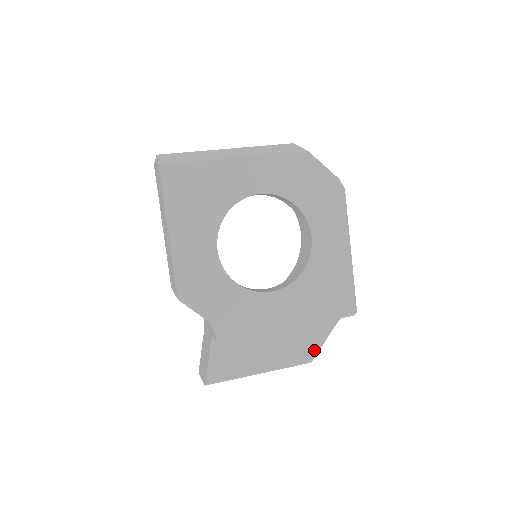
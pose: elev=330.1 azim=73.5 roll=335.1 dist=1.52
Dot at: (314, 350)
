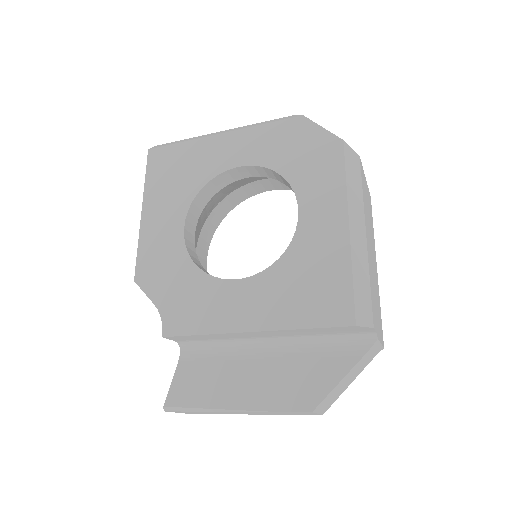
Dot at: (319, 393)
